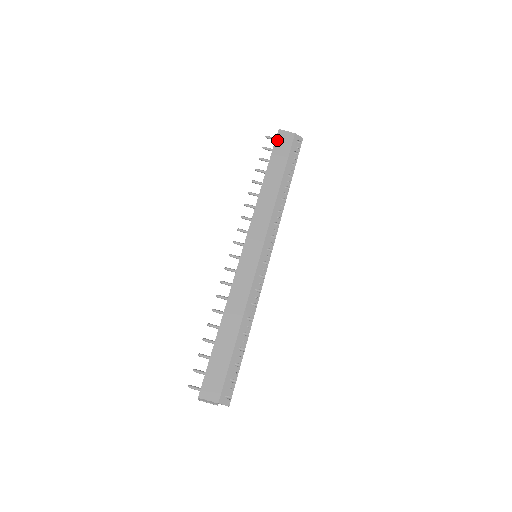
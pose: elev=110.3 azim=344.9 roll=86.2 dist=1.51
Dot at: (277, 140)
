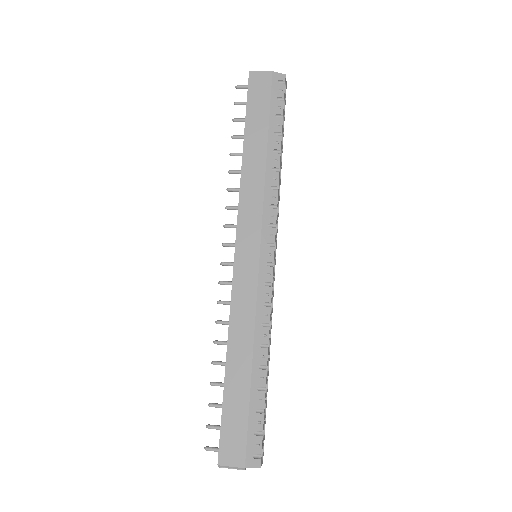
Dot at: (250, 88)
